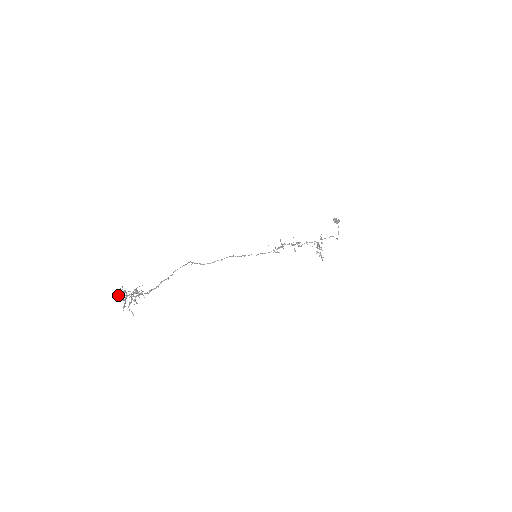
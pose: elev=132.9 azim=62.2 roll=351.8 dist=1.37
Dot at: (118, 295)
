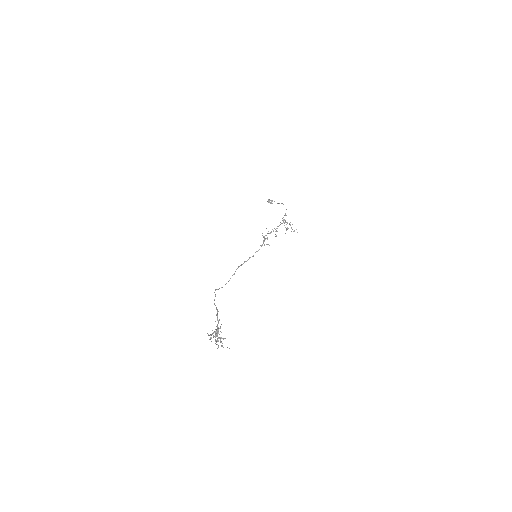
Dot at: (215, 339)
